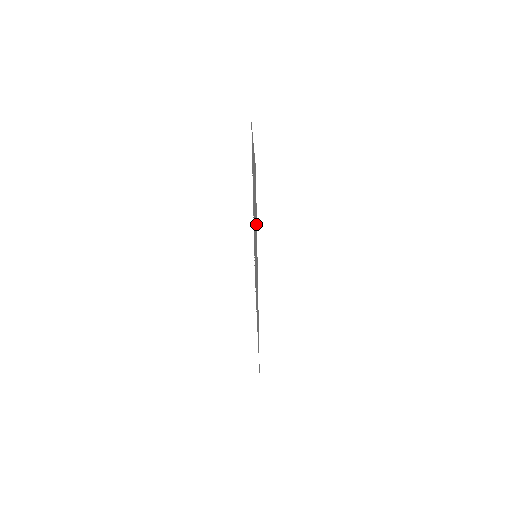
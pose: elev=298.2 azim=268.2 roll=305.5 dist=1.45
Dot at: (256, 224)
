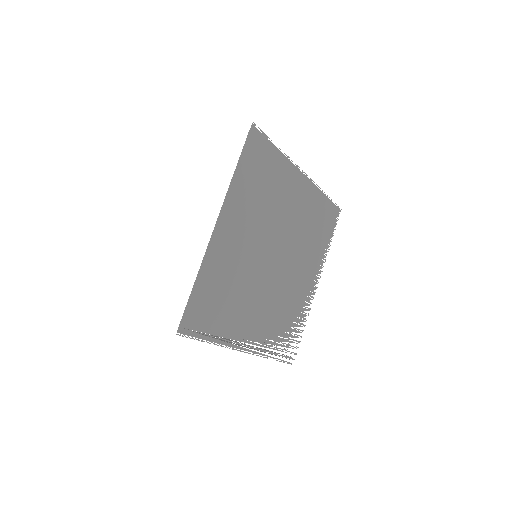
Dot at: (242, 182)
